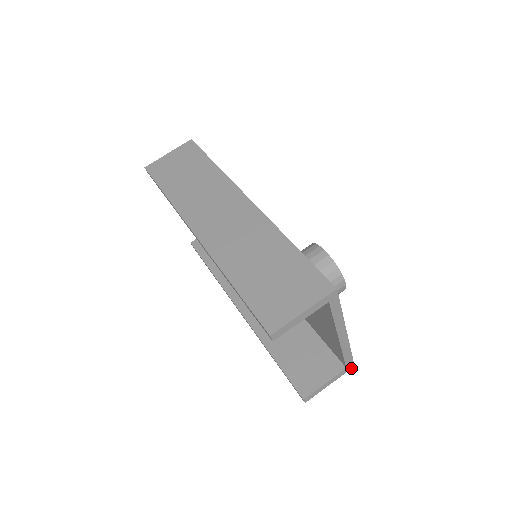
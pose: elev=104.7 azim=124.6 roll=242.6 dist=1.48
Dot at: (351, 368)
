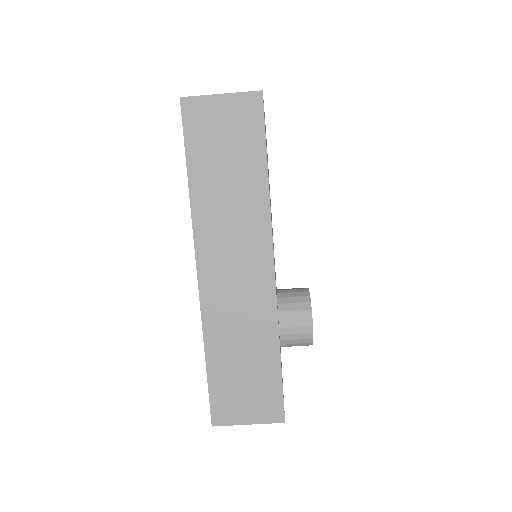
Dot at: occluded
